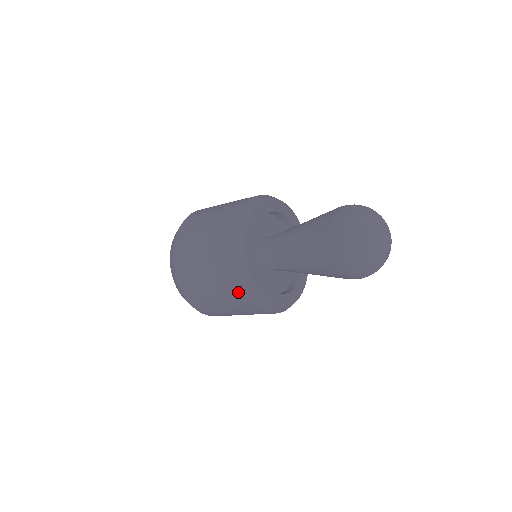
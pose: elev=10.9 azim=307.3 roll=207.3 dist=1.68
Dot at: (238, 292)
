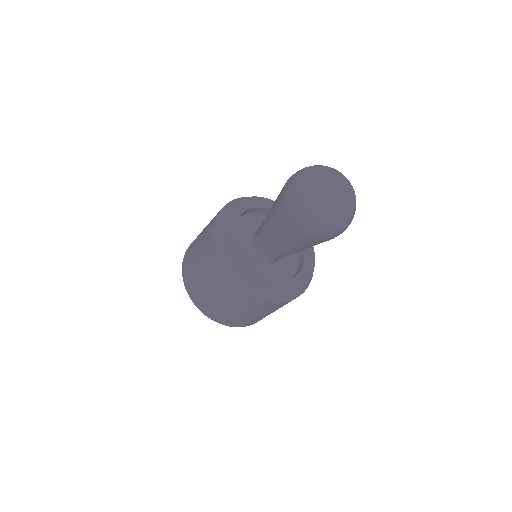
Dot at: (249, 300)
